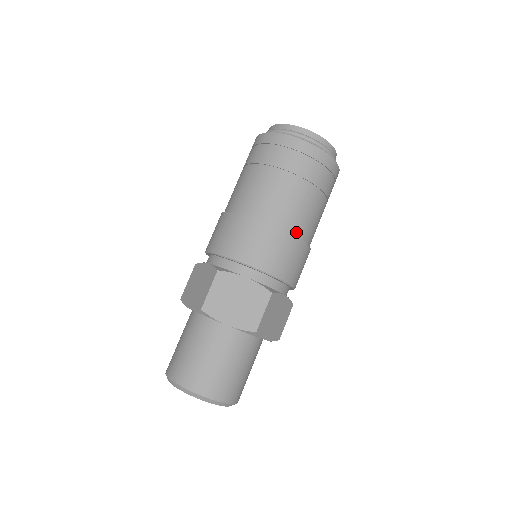
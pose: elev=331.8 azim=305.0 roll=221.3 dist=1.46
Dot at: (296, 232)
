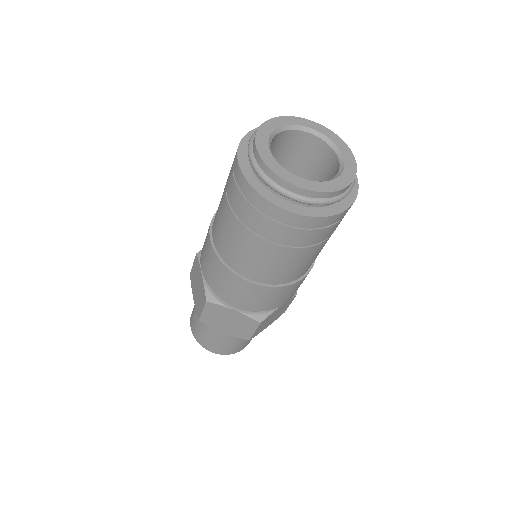
Dot at: (284, 281)
